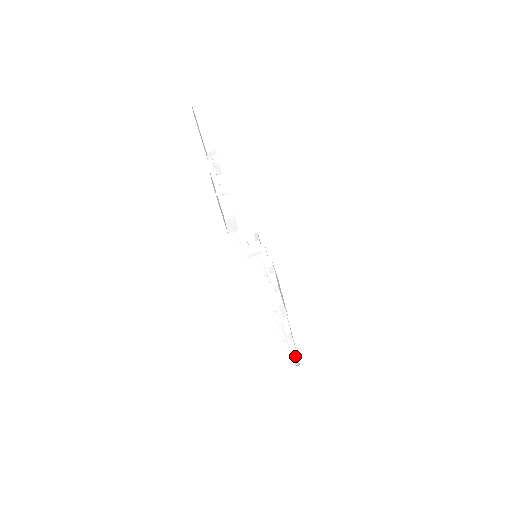
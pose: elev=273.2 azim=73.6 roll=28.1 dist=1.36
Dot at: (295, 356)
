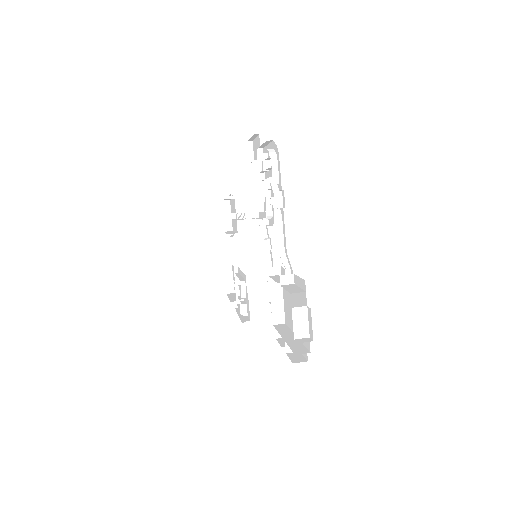
Dot at: (272, 151)
